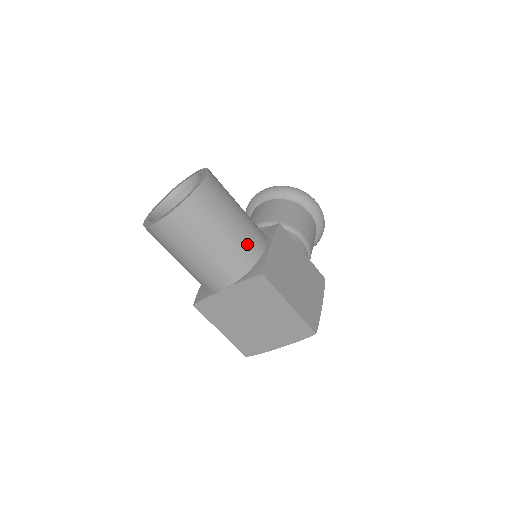
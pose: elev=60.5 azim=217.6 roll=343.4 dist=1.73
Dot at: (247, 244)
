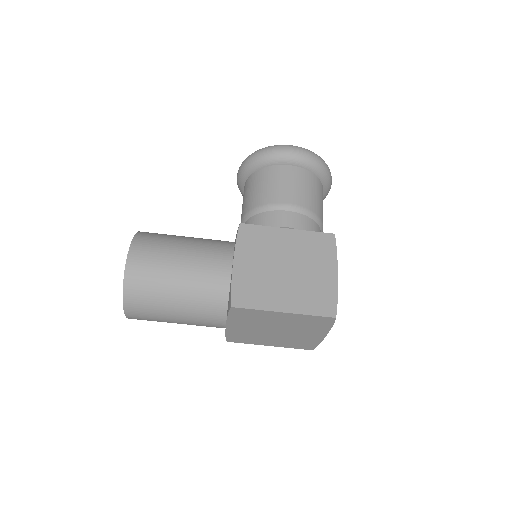
Dot at: (208, 281)
